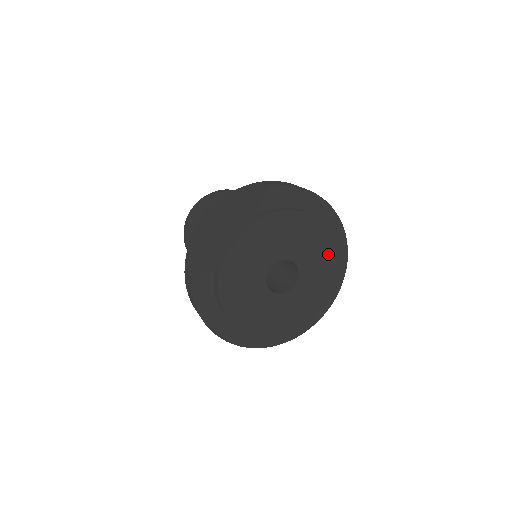
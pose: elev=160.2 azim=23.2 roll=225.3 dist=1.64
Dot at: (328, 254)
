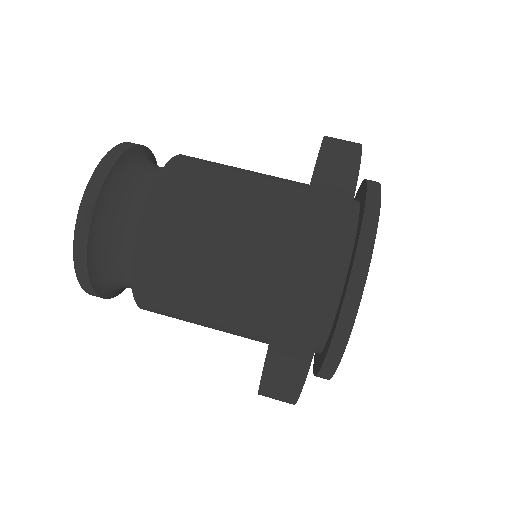
Dot at: occluded
